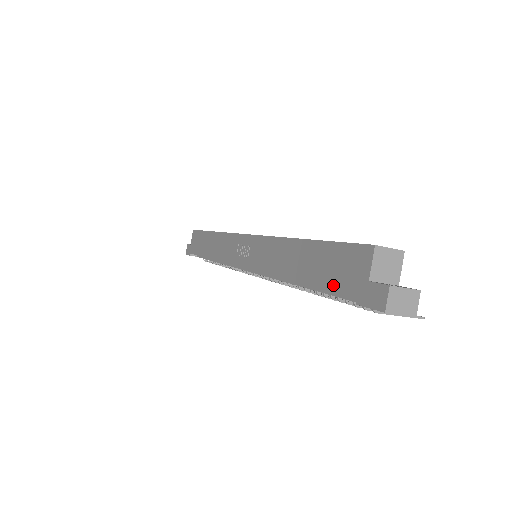
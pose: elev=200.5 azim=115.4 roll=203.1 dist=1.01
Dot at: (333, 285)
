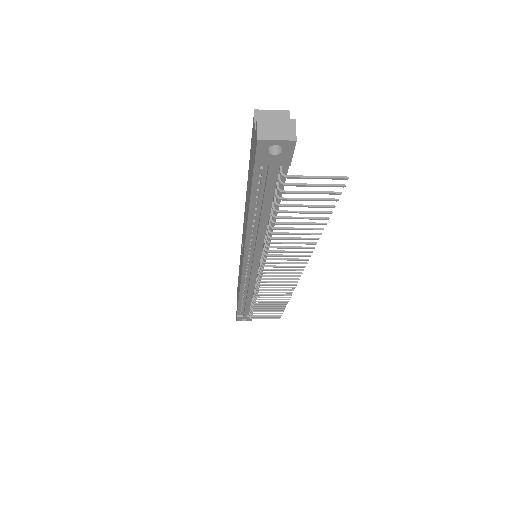
Dot at: (251, 178)
